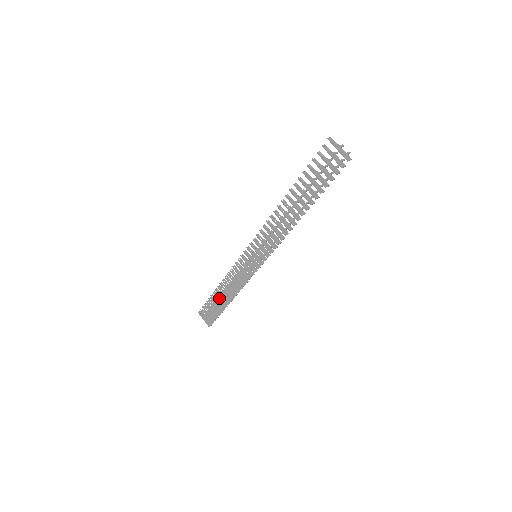
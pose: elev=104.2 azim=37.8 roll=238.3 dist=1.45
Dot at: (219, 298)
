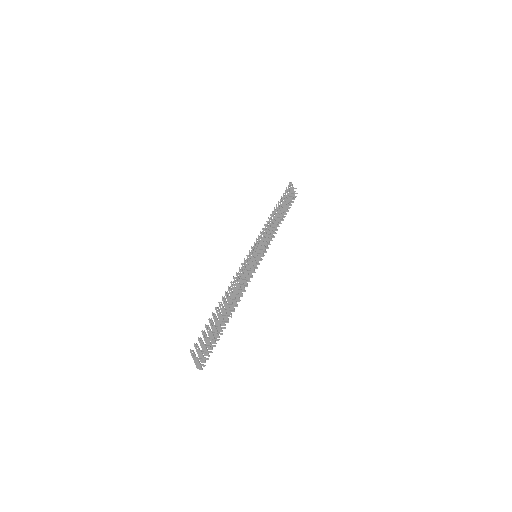
Dot at: (281, 208)
